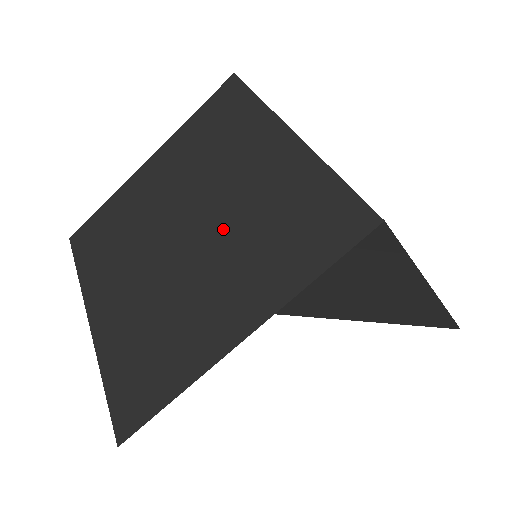
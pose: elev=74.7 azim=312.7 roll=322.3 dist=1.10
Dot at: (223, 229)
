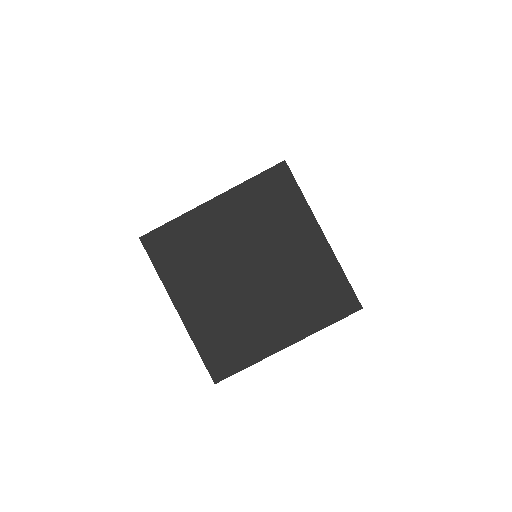
Dot at: (277, 281)
